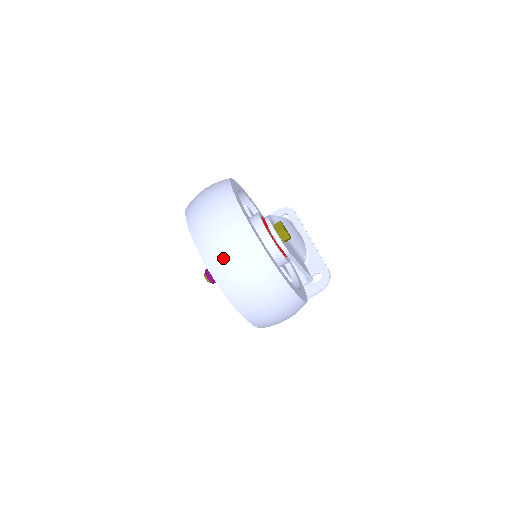
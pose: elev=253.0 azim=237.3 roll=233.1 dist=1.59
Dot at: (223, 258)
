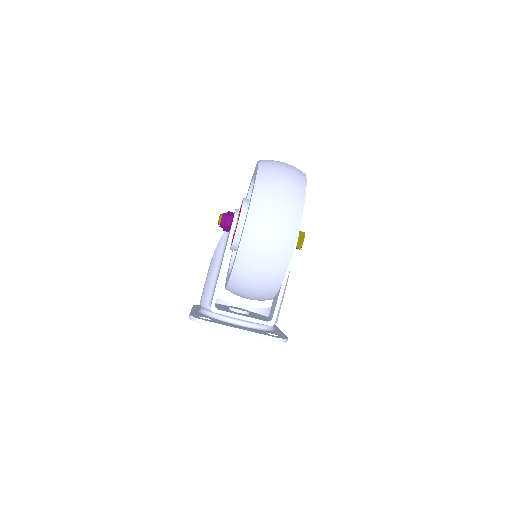
Dot at: (276, 165)
